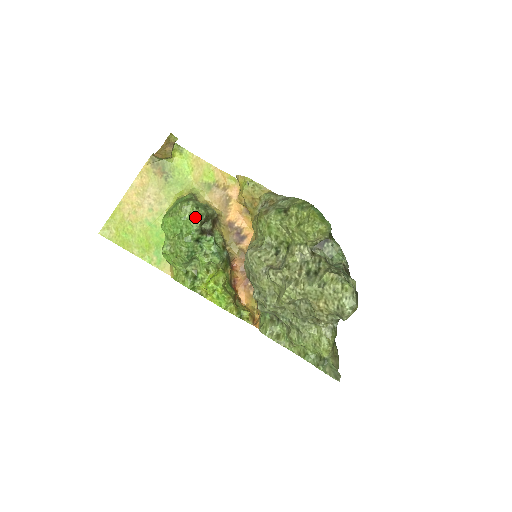
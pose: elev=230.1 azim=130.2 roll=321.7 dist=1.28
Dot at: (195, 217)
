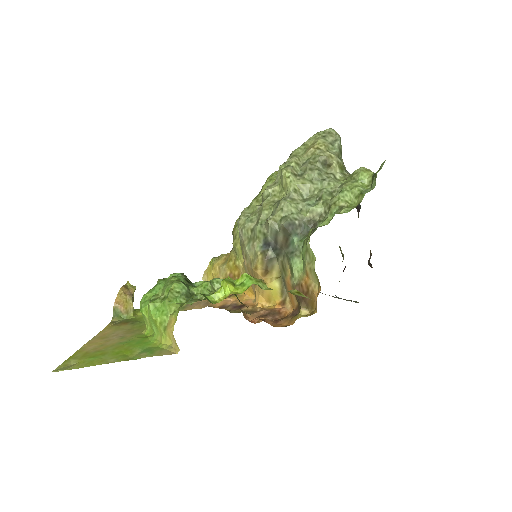
Dot at: occluded
